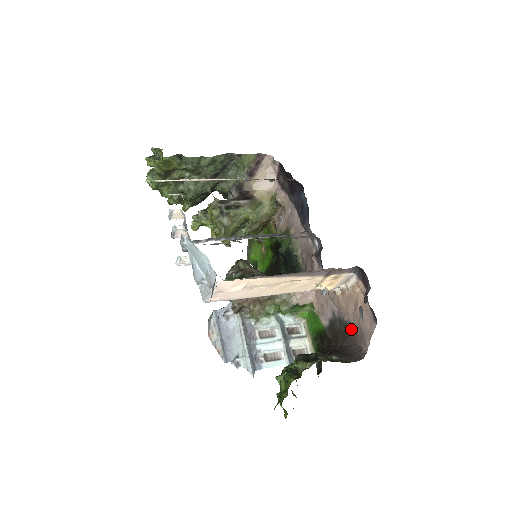
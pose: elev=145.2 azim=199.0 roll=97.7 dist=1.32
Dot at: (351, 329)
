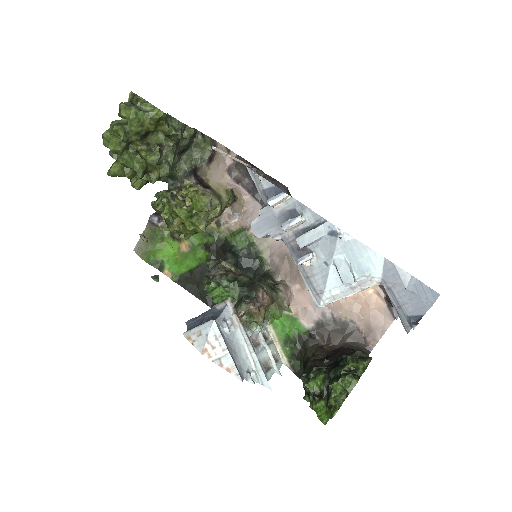
Dot at: (353, 327)
